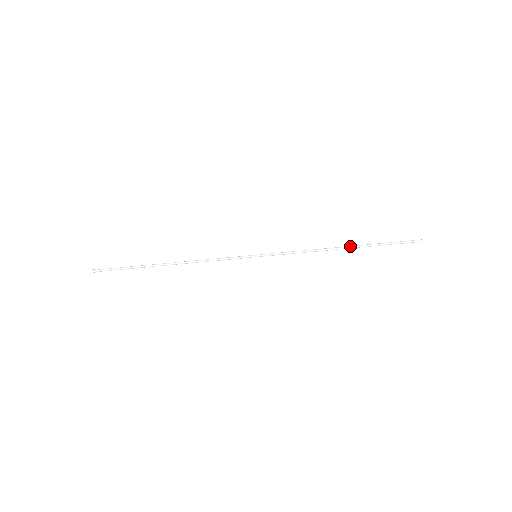
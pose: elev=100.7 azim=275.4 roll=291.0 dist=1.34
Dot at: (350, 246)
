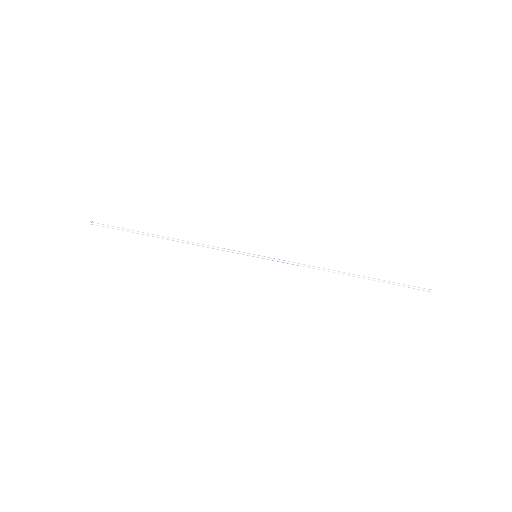
Dot at: occluded
